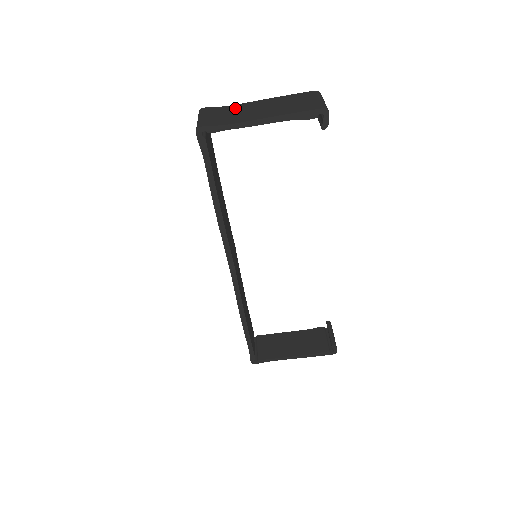
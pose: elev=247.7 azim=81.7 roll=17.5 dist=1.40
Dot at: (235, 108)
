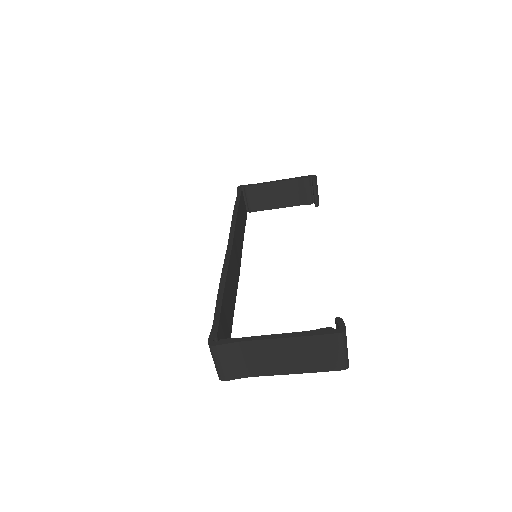
Dot at: (250, 349)
